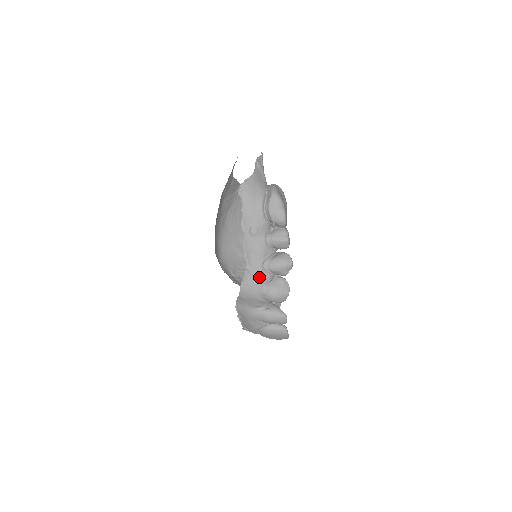
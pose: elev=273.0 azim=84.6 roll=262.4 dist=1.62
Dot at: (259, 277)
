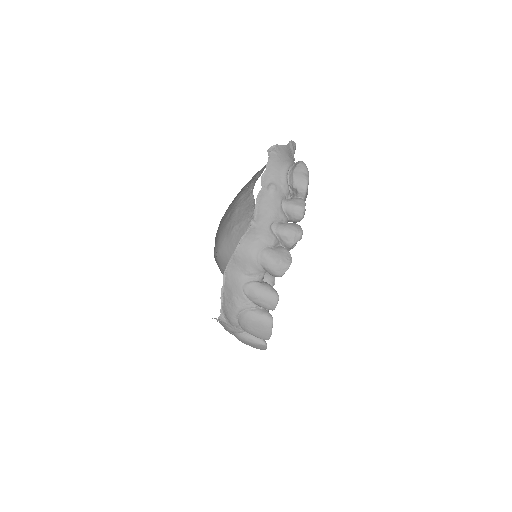
Dot at: (264, 235)
